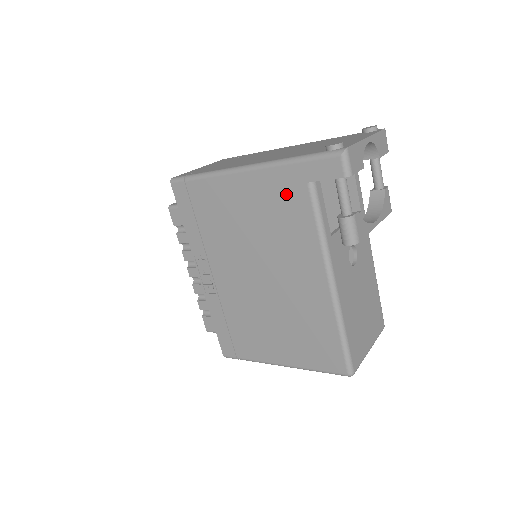
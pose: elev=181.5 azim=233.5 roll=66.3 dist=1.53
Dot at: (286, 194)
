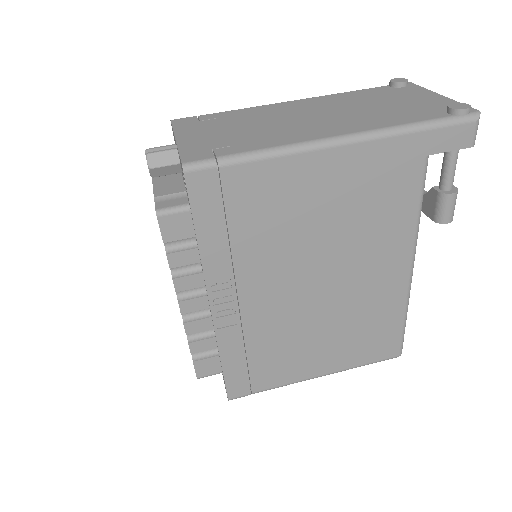
Dot at: (393, 173)
